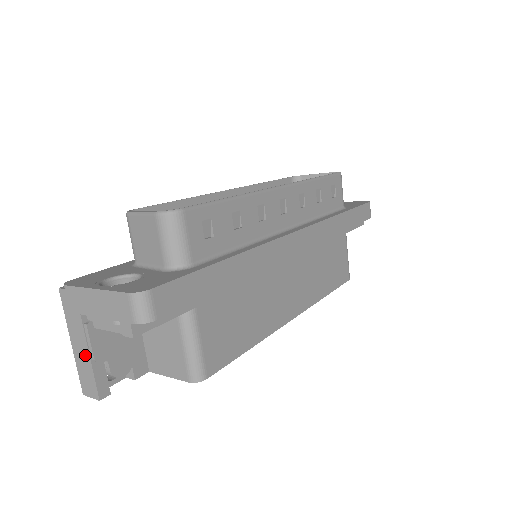
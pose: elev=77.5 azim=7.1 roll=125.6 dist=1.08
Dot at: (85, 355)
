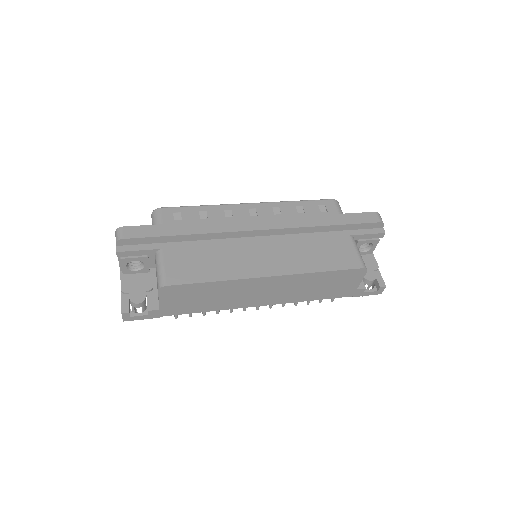
Dot at: (121, 293)
